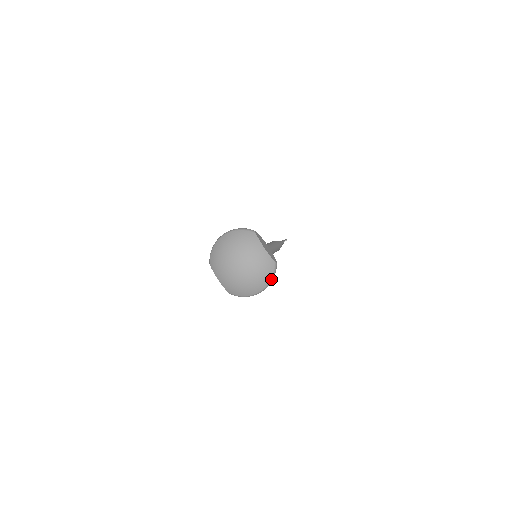
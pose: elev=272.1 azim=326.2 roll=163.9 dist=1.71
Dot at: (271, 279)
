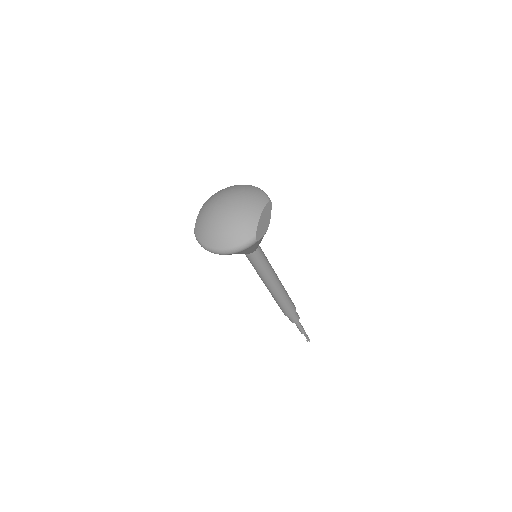
Dot at: (236, 247)
